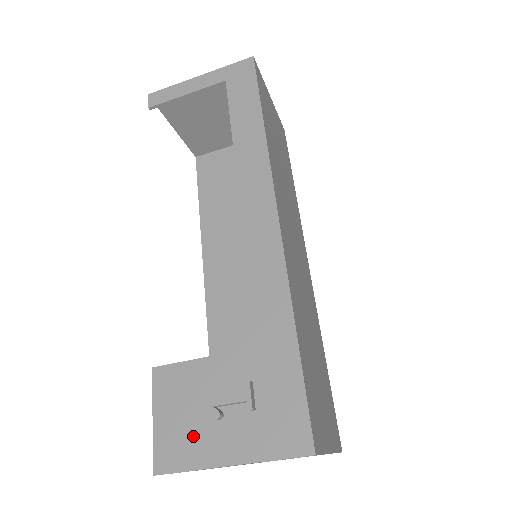
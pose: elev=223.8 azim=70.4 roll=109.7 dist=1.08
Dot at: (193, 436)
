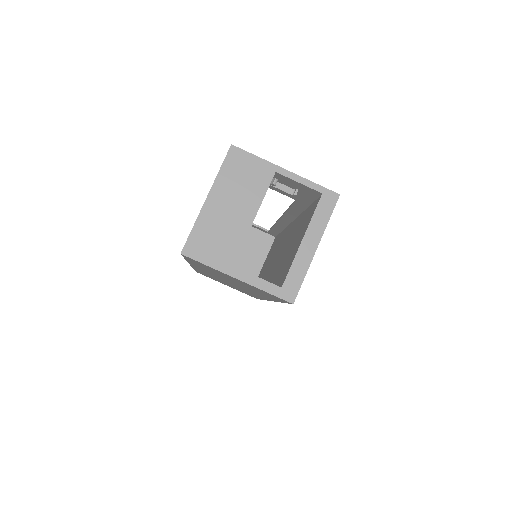
Dot at: occluded
